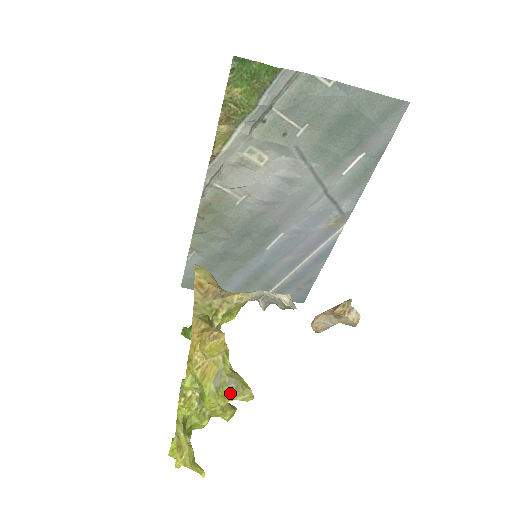
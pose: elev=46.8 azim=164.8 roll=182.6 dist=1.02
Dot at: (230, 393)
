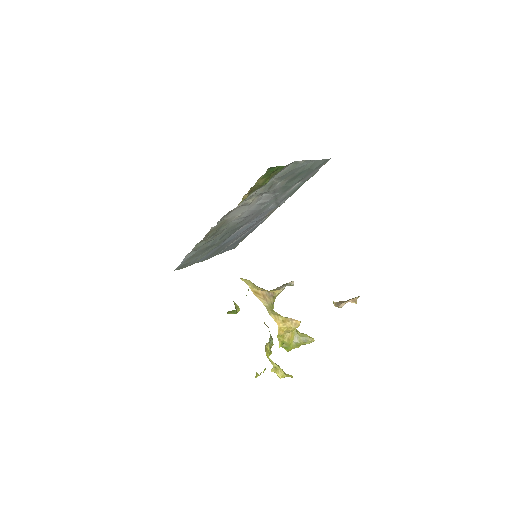
Dot at: (304, 343)
